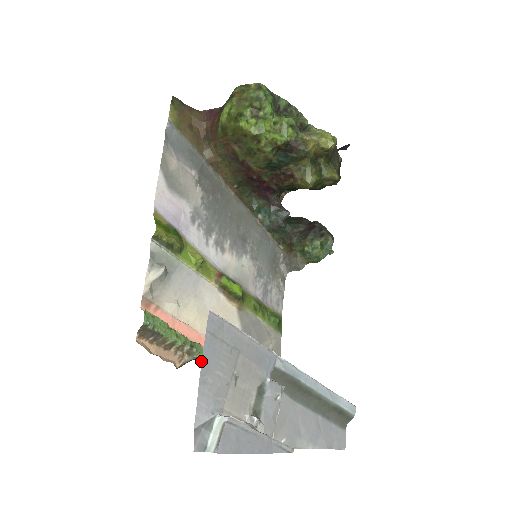
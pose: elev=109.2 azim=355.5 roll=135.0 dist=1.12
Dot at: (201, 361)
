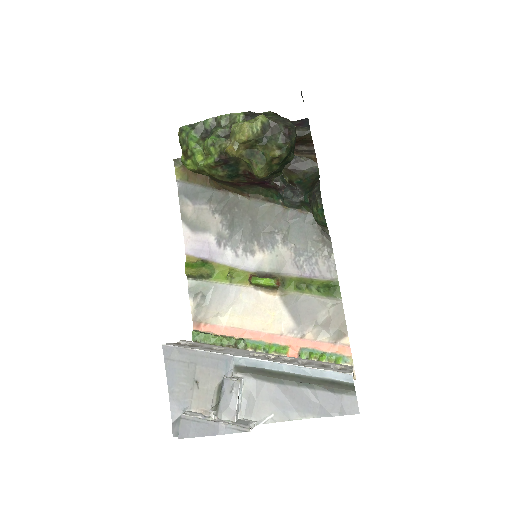
Dot at: (253, 350)
